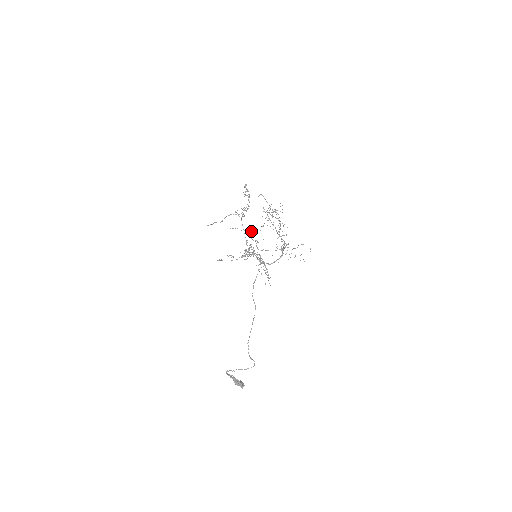
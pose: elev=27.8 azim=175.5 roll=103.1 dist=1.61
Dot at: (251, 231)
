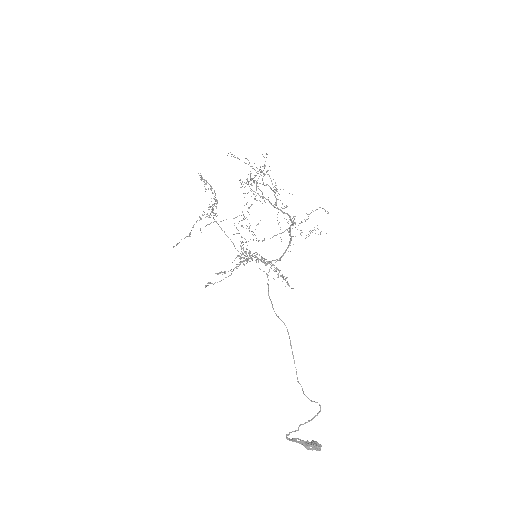
Dot at: (237, 216)
